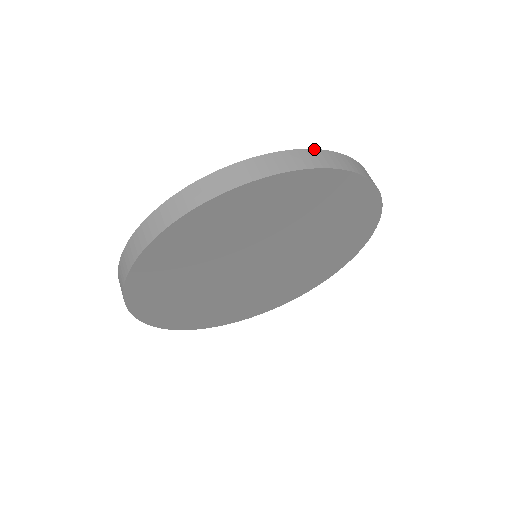
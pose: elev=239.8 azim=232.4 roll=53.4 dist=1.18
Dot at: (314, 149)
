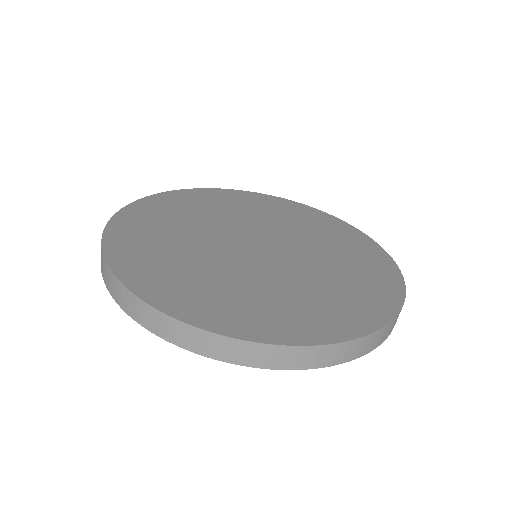
Dot at: occluded
